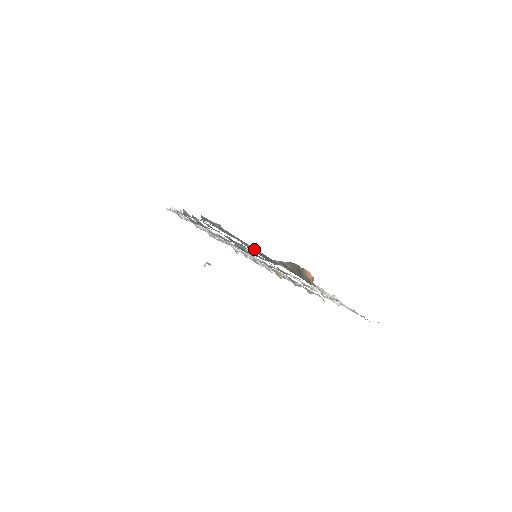
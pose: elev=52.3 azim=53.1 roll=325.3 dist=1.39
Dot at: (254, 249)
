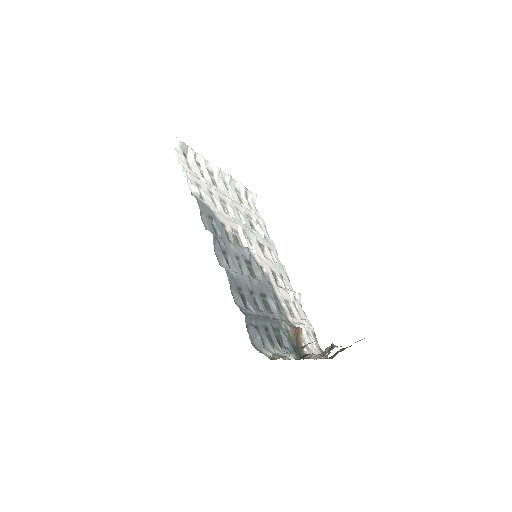
Dot at: (274, 333)
